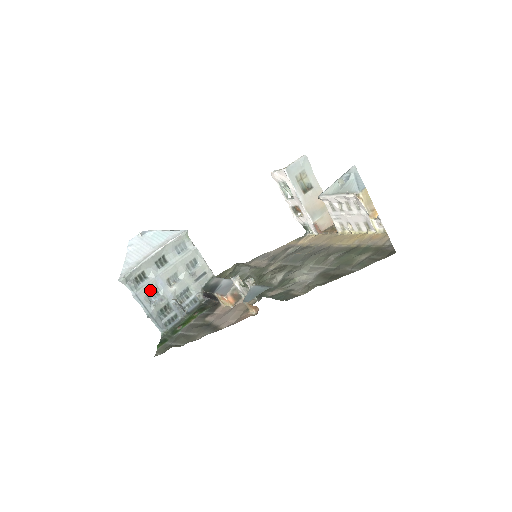
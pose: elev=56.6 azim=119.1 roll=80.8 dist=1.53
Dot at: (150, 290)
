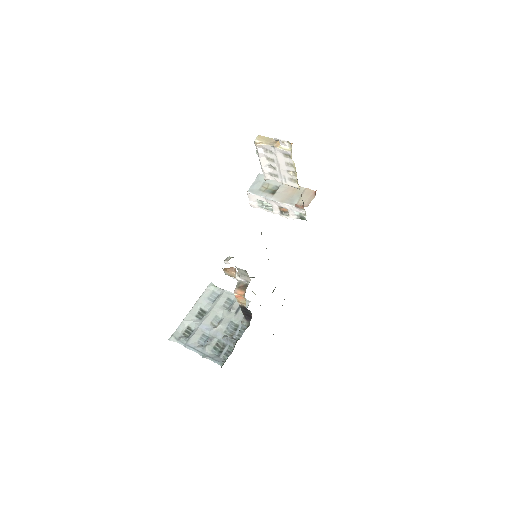
Dot at: (199, 337)
